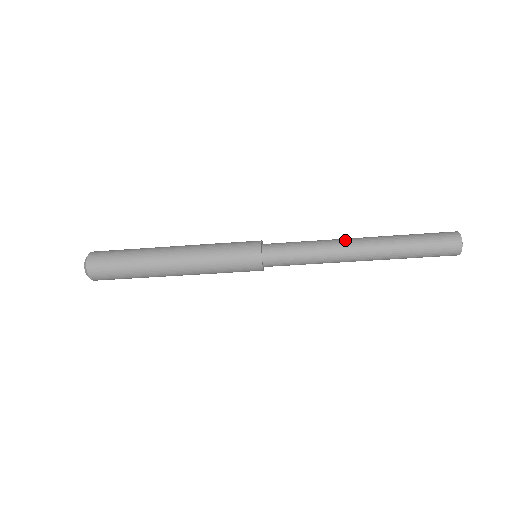
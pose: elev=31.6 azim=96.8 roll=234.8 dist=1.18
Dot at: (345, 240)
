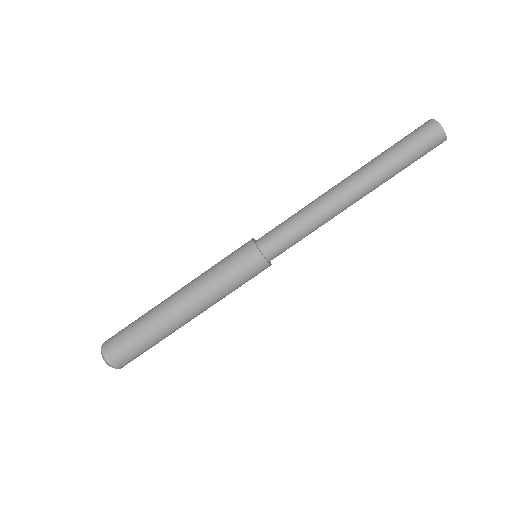
Dot at: occluded
